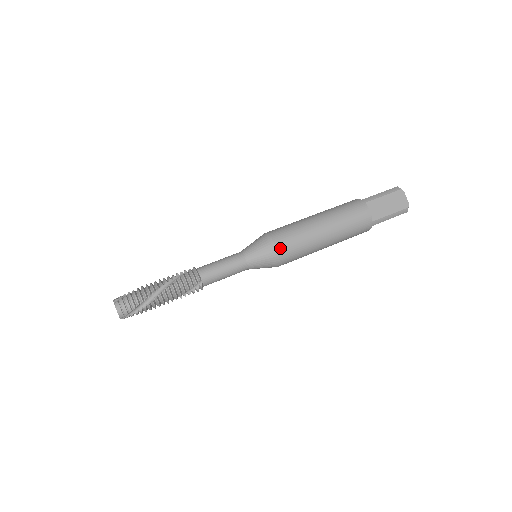
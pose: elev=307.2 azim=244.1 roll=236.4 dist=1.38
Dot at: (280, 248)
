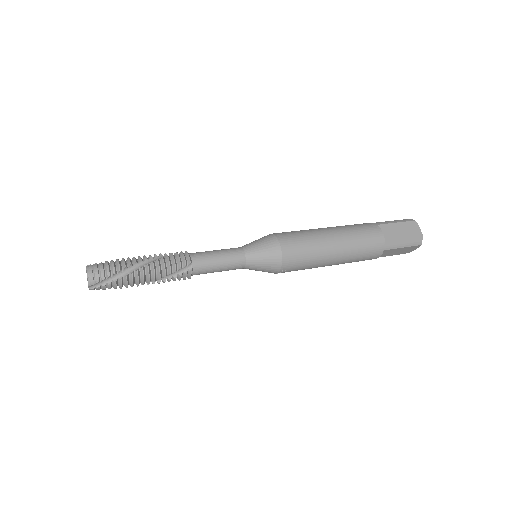
Dot at: (284, 247)
